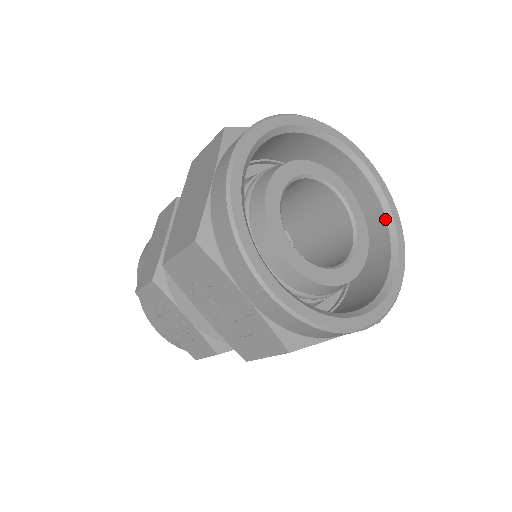
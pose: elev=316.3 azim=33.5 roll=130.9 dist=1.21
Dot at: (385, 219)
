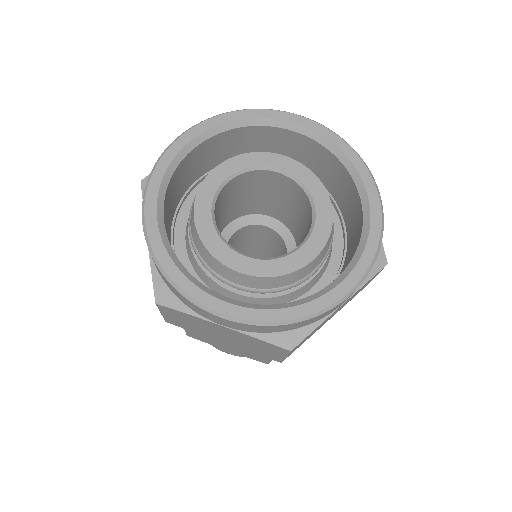
Dot at: (357, 246)
